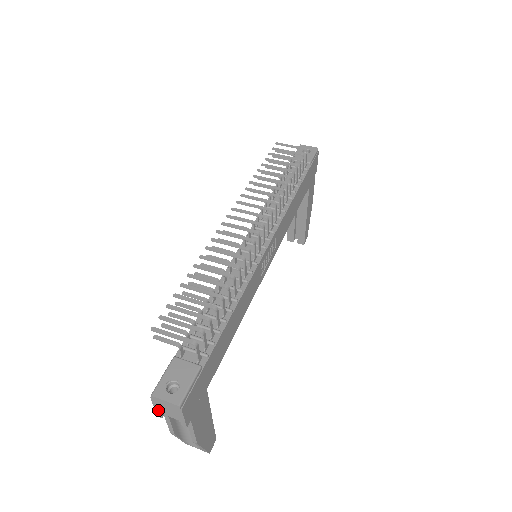
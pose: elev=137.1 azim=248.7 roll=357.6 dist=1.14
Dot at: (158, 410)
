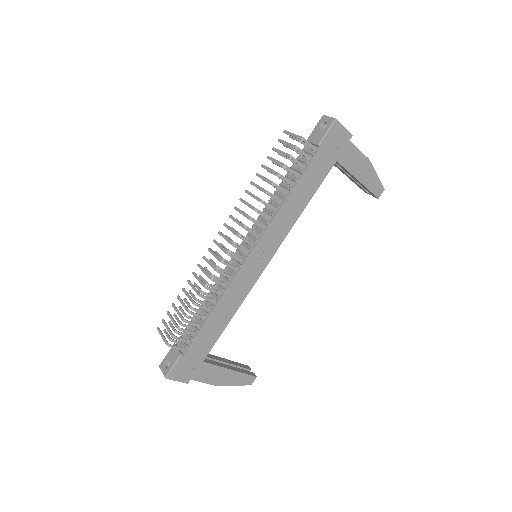
Dot at: occluded
